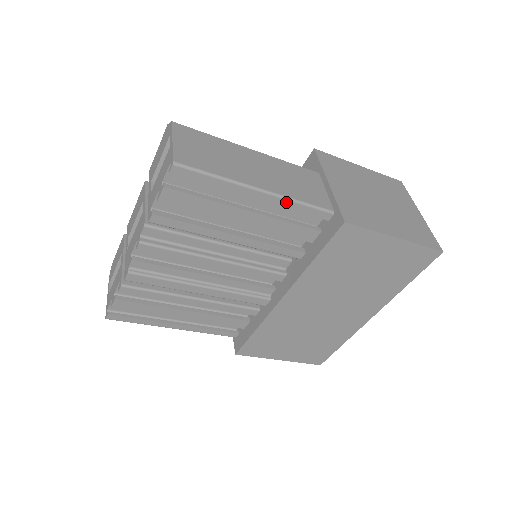
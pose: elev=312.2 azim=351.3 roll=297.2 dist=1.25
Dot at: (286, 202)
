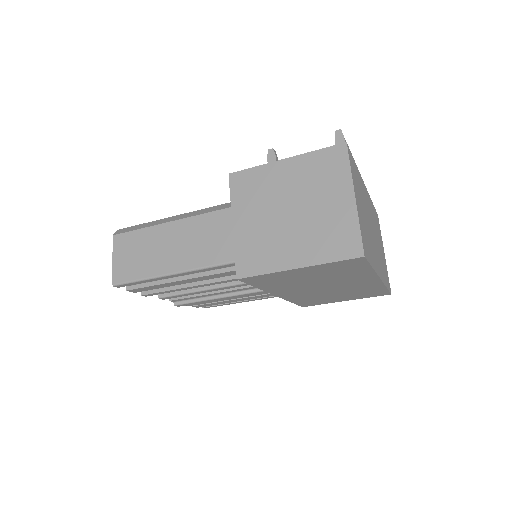
Dot at: (196, 271)
